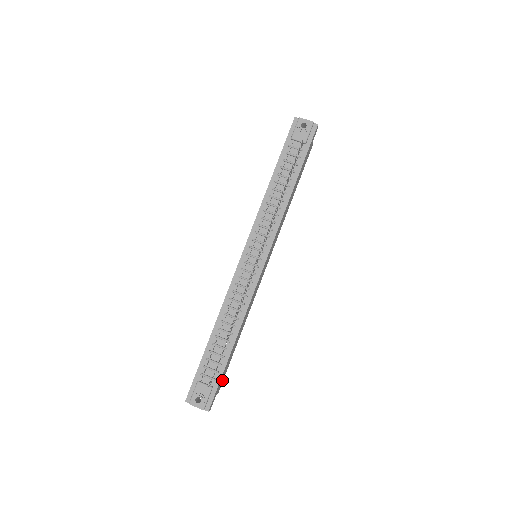
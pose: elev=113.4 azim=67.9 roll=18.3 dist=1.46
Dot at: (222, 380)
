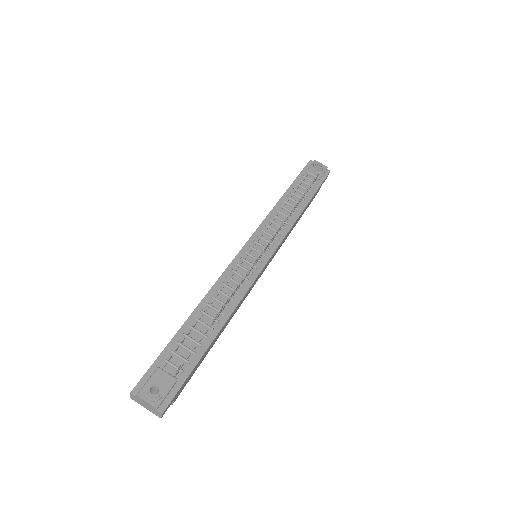
Dot at: (184, 385)
